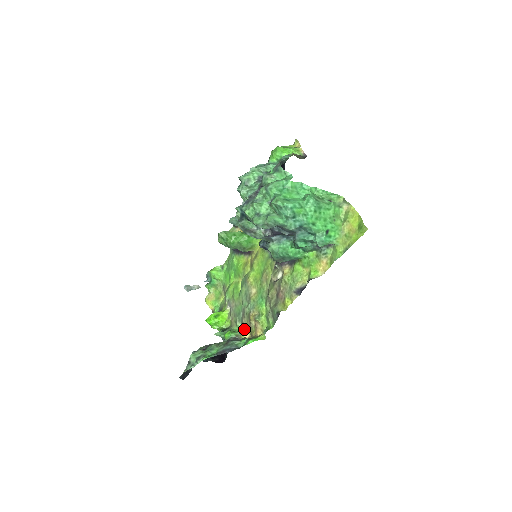
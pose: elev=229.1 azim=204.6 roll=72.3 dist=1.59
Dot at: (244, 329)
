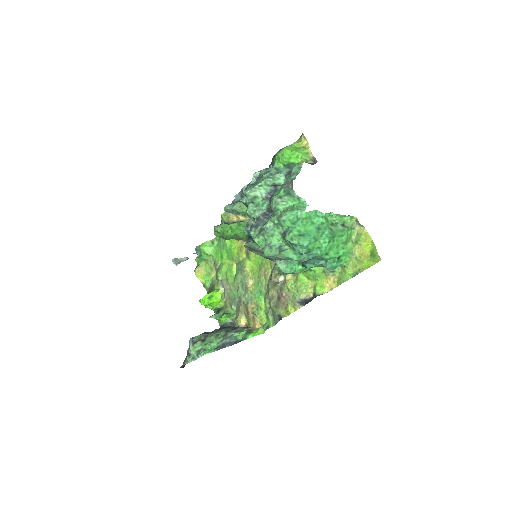
Dot at: (241, 316)
